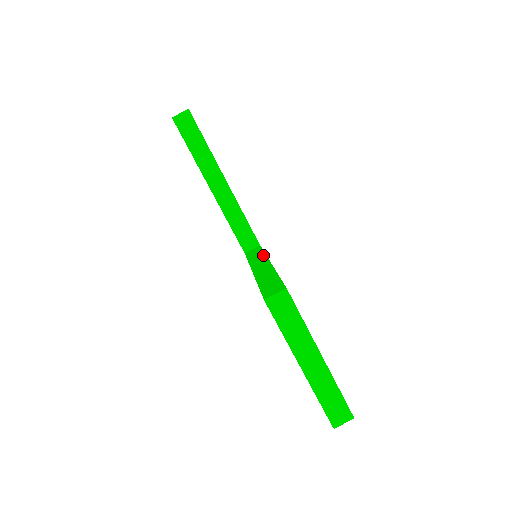
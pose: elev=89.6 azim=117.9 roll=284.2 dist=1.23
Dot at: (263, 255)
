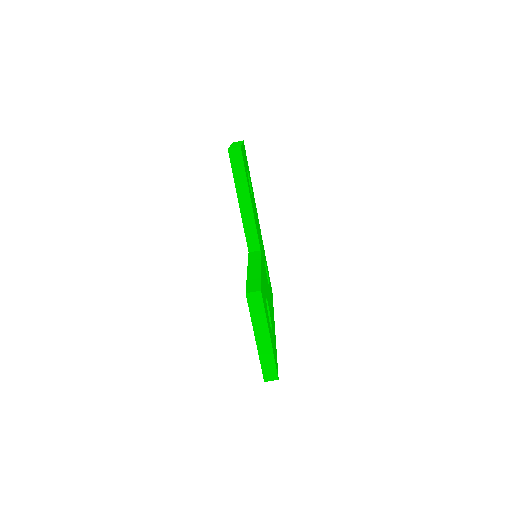
Dot at: (259, 260)
